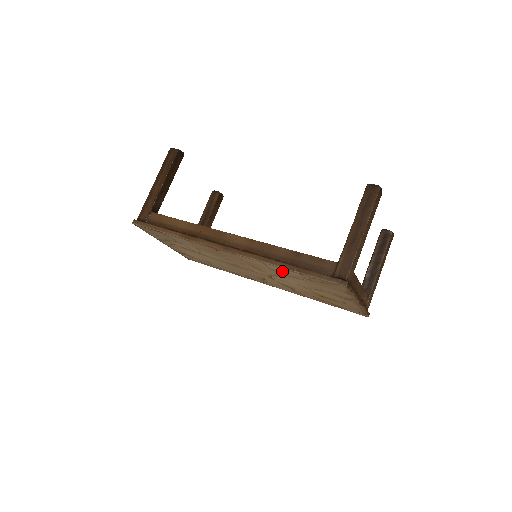
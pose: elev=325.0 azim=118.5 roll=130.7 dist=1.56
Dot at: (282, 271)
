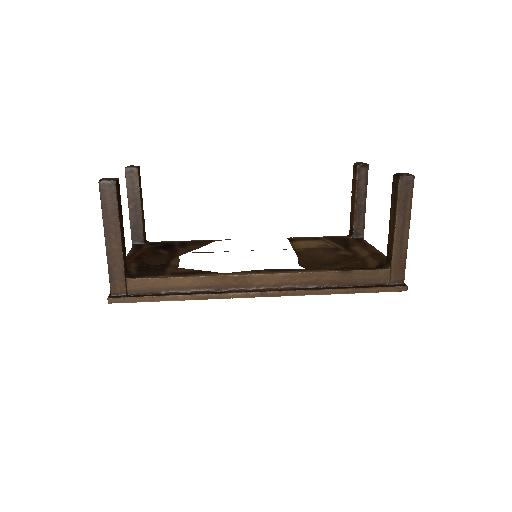
Dot at: occluded
